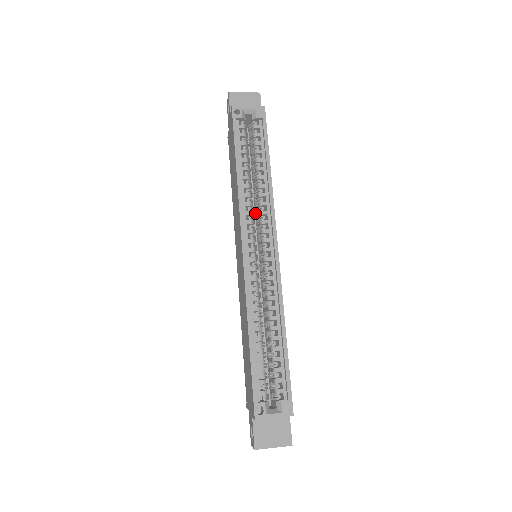
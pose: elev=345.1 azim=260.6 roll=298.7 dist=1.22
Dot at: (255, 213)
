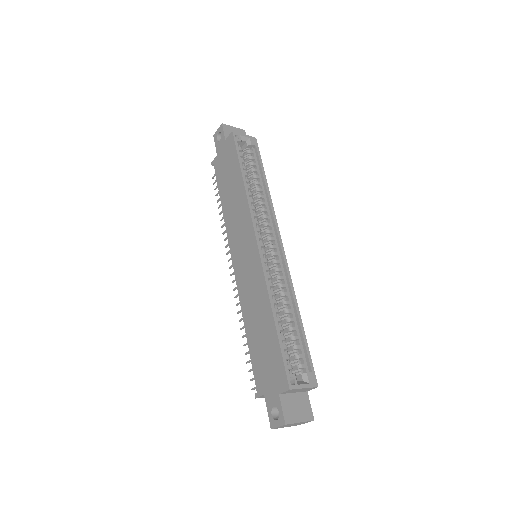
Dot at: occluded
